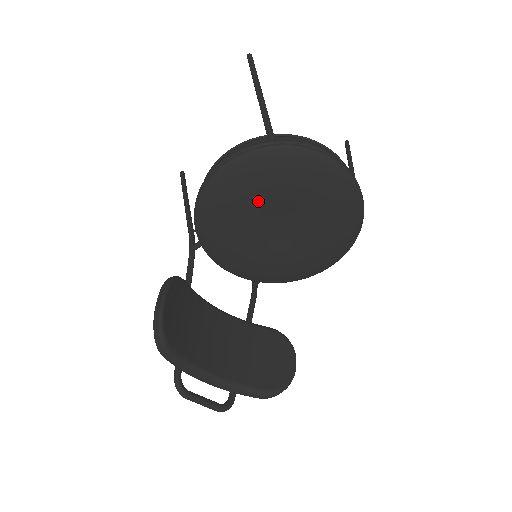
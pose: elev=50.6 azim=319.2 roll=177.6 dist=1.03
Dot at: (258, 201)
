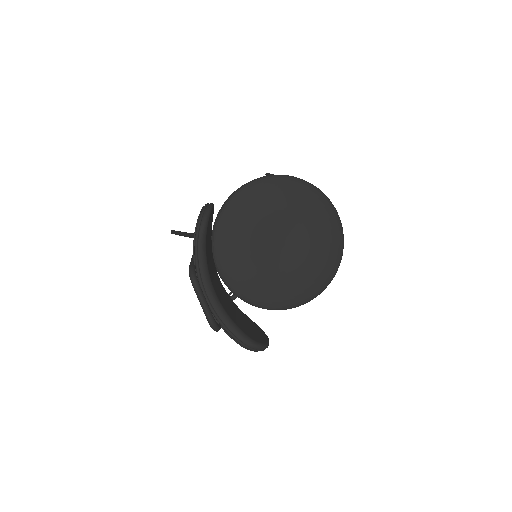
Dot at: (278, 213)
